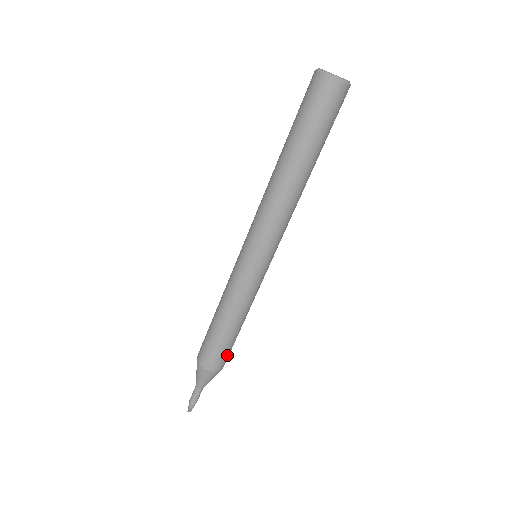
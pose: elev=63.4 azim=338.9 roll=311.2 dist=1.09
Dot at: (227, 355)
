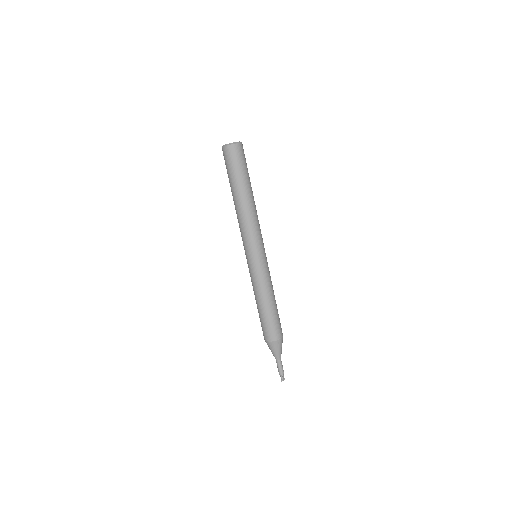
Dot at: (277, 326)
